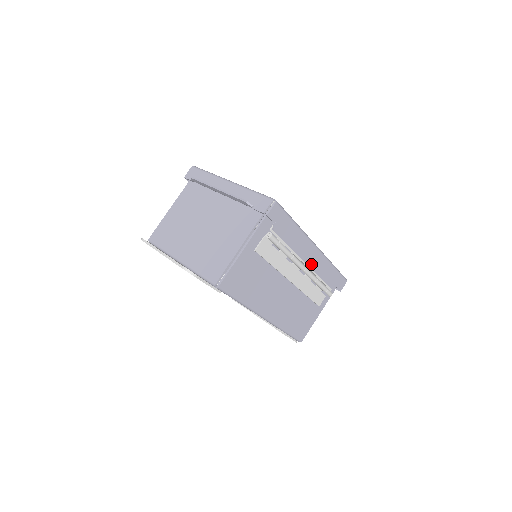
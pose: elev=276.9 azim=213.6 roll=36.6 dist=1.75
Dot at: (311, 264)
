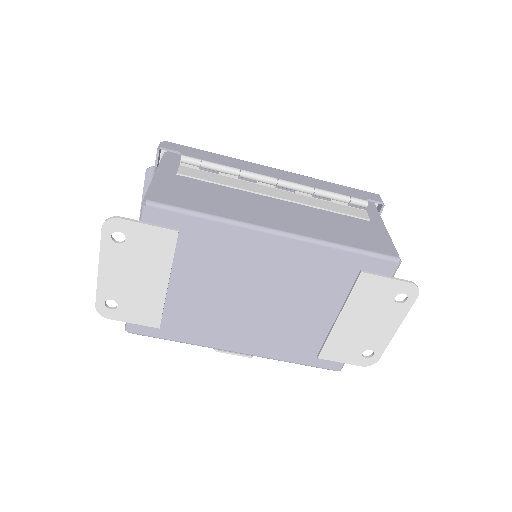
Dot at: occluded
